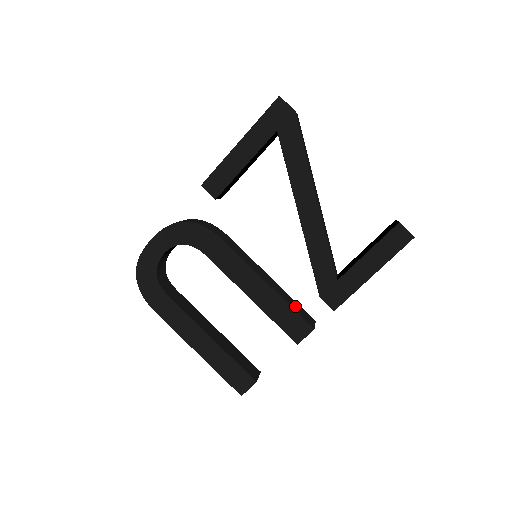
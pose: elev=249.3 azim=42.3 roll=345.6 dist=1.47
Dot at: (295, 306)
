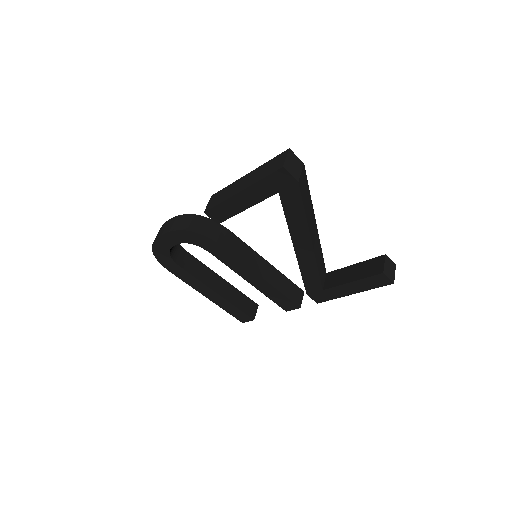
Dot at: (287, 288)
